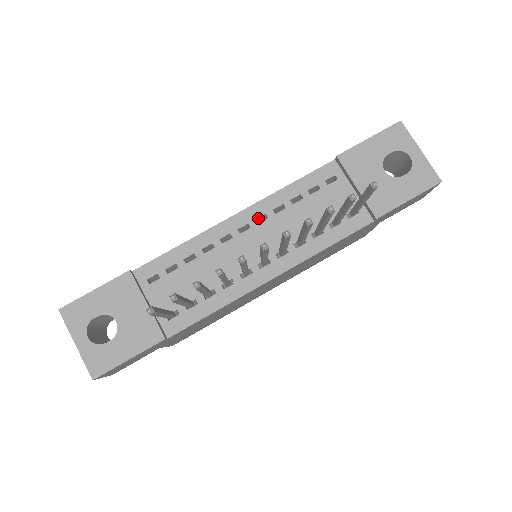
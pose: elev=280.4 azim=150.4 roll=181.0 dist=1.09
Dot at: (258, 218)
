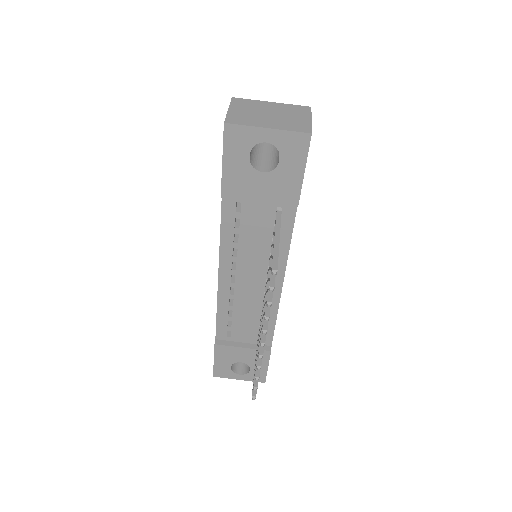
Dot at: (231, 266)
